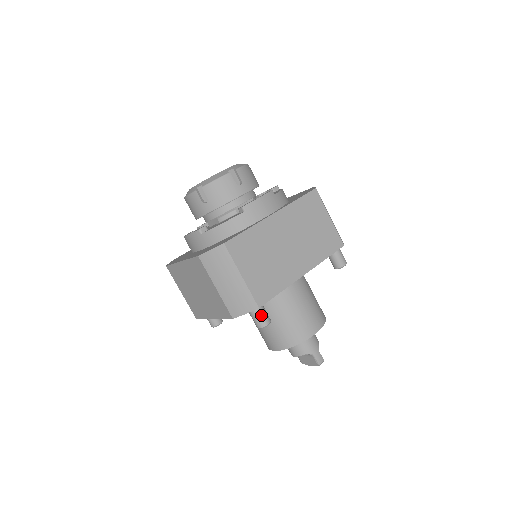
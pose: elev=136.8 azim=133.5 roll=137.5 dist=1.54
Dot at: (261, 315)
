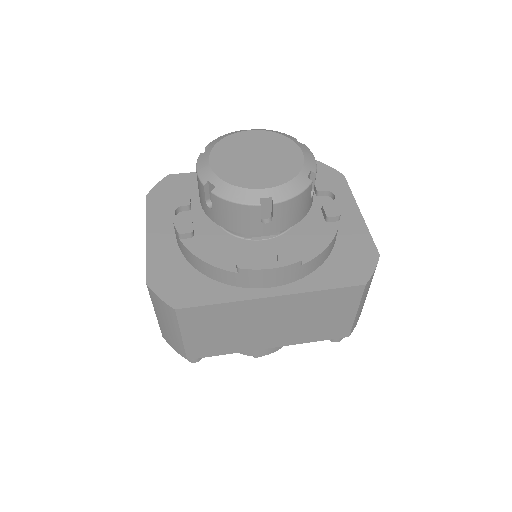
Dot at: occluded
